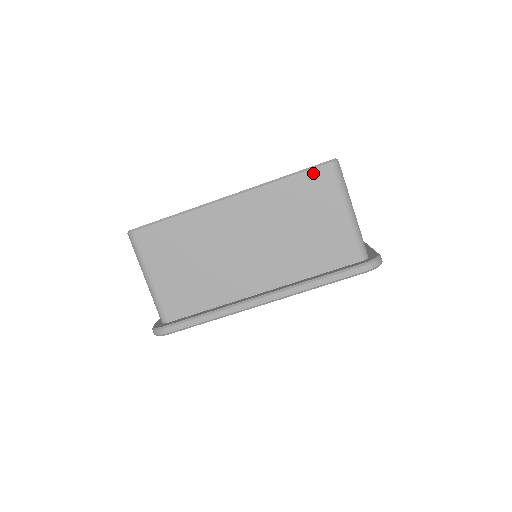
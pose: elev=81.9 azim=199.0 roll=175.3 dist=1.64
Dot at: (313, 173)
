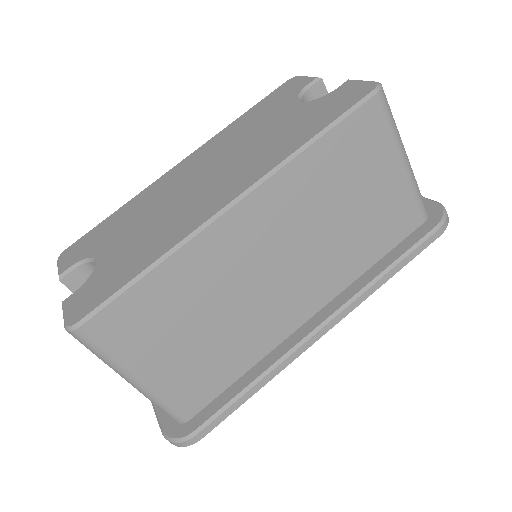
Dot at: (356, 118)
